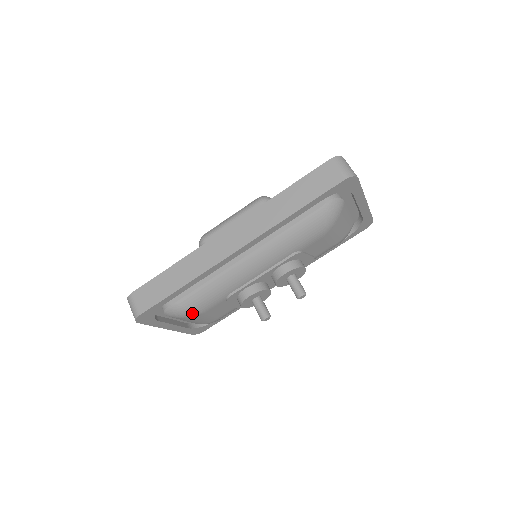
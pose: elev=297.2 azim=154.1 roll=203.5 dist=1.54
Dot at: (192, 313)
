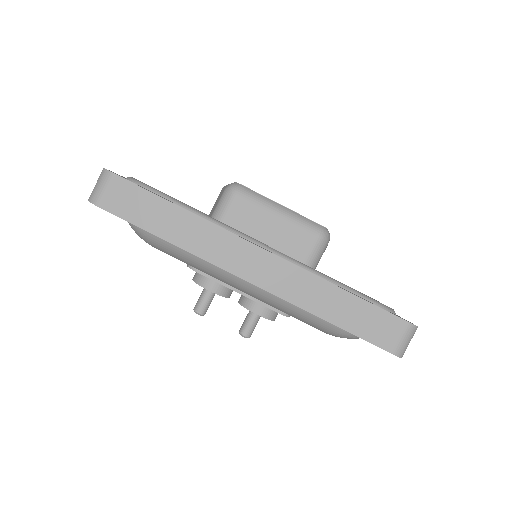
Dot at: (148, 242)
